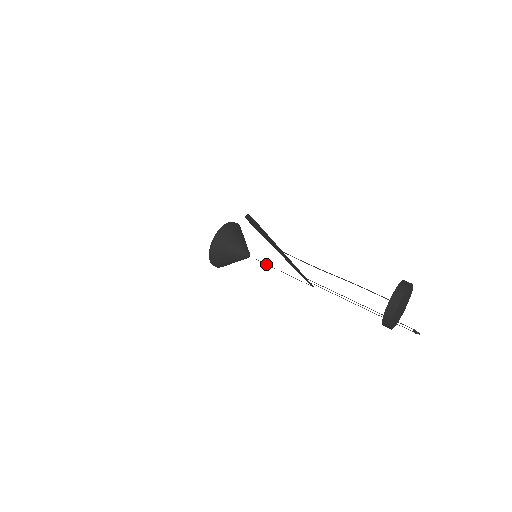
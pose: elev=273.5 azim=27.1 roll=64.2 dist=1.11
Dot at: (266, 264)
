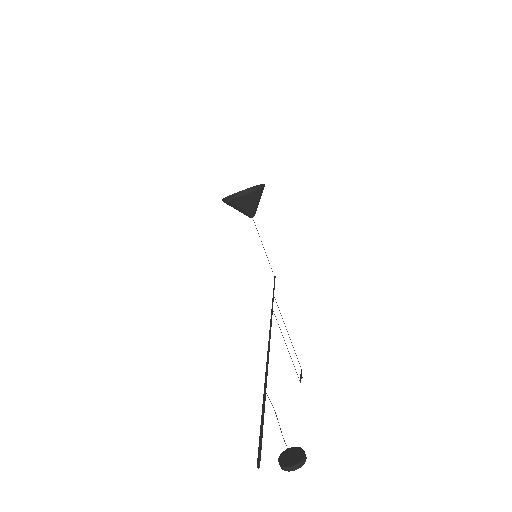
Dot at: occluded
